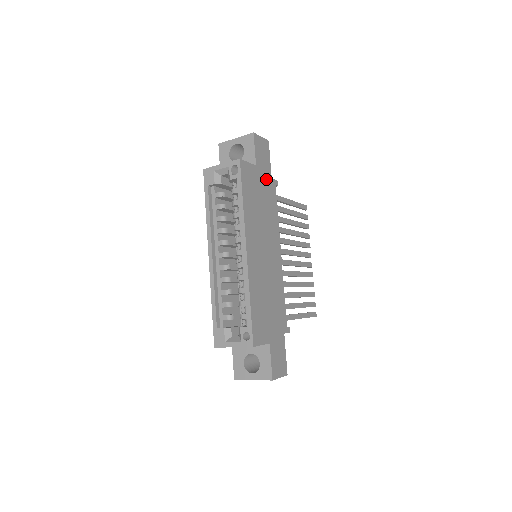
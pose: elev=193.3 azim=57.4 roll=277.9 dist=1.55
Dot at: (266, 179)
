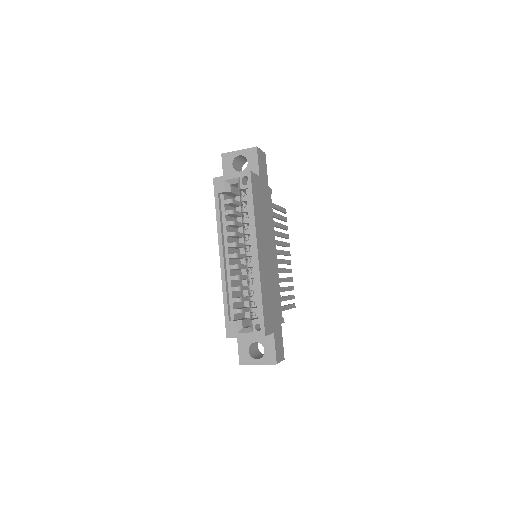
Dot at: (265, 188)
